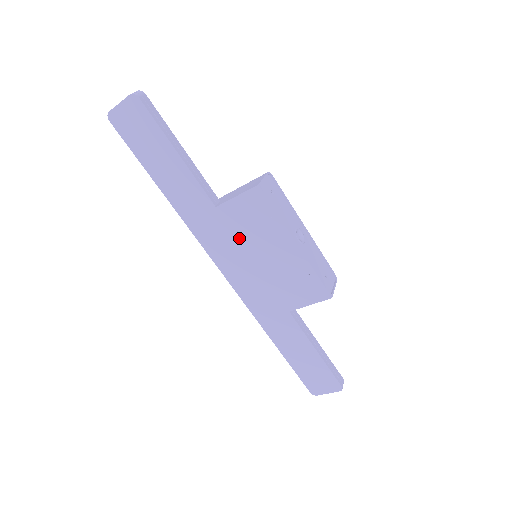
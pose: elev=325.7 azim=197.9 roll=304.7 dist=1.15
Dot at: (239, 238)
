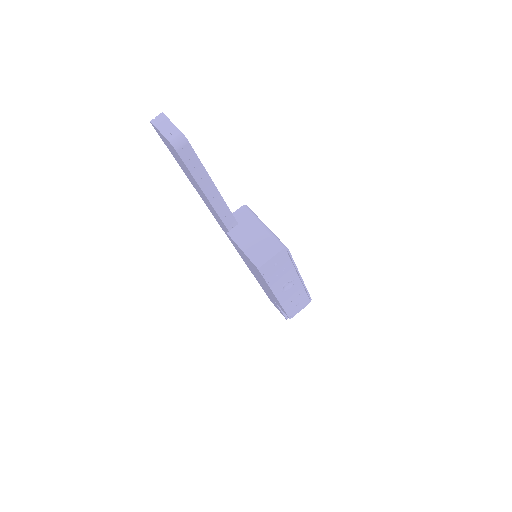
Dot at: occluded
